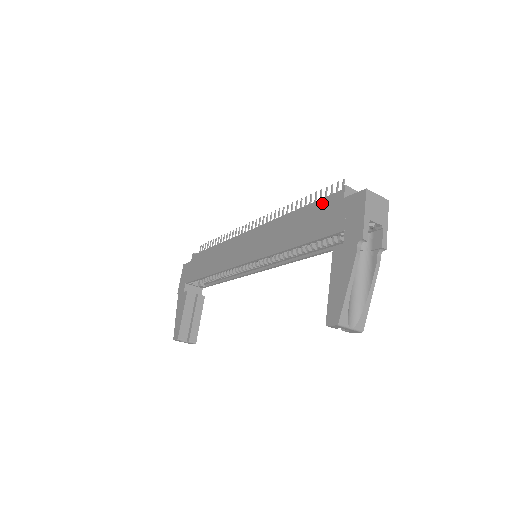
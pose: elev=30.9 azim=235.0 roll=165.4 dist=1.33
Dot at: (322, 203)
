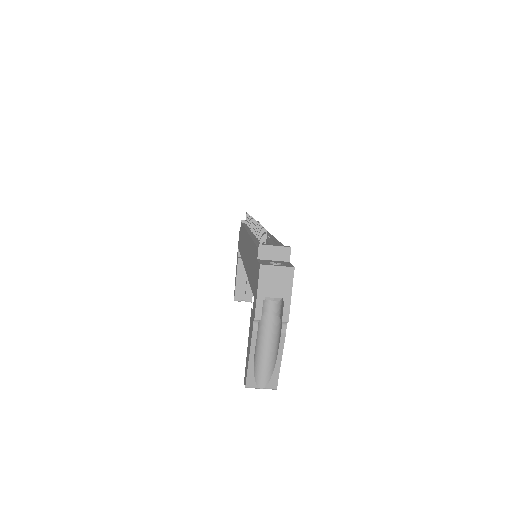
Dot at: (255, 250)
